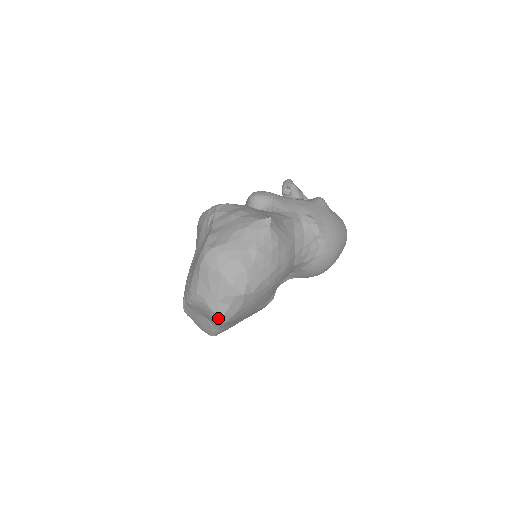
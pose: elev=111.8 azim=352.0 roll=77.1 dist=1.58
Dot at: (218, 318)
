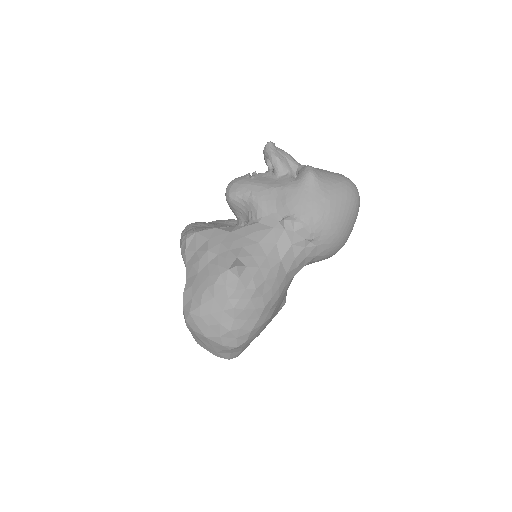
Dot at: occluded
